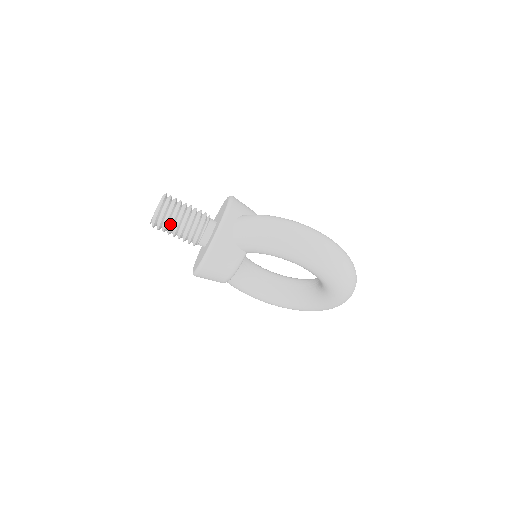
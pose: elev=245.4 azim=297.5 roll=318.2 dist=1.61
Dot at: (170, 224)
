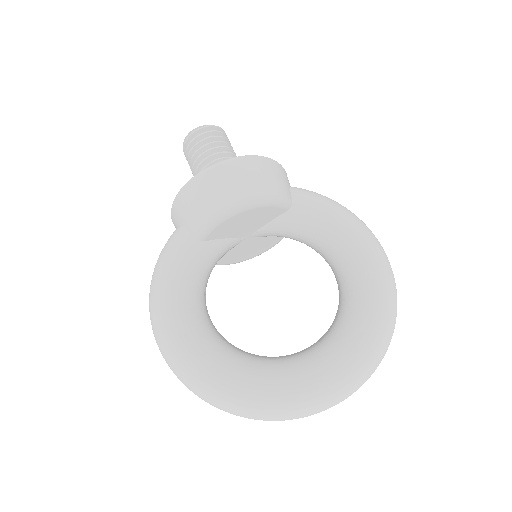
Dot at: (222, 141)
